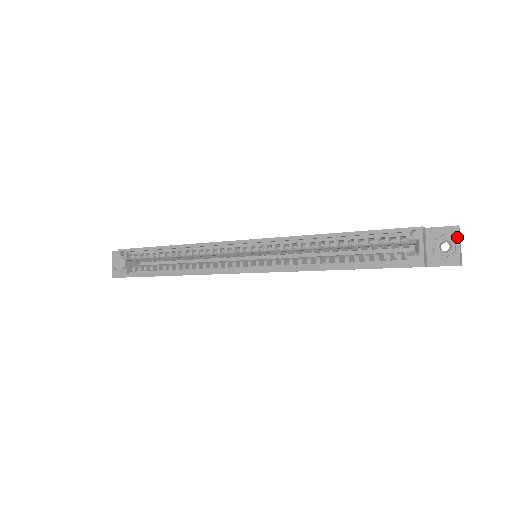
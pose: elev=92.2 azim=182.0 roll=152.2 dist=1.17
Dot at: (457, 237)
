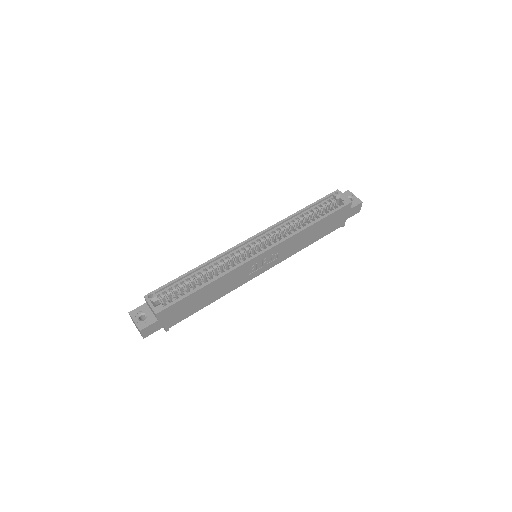
Dot at: (352, 194)
